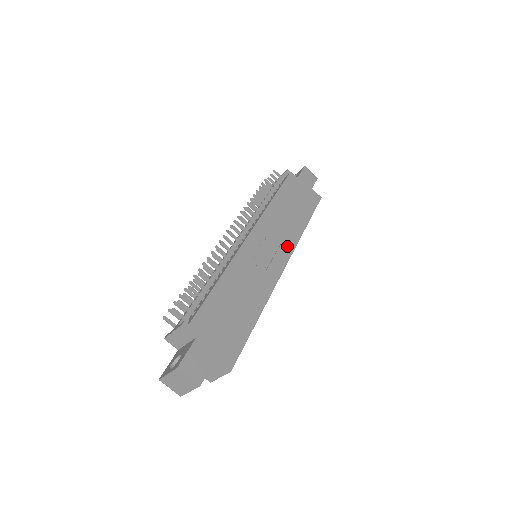
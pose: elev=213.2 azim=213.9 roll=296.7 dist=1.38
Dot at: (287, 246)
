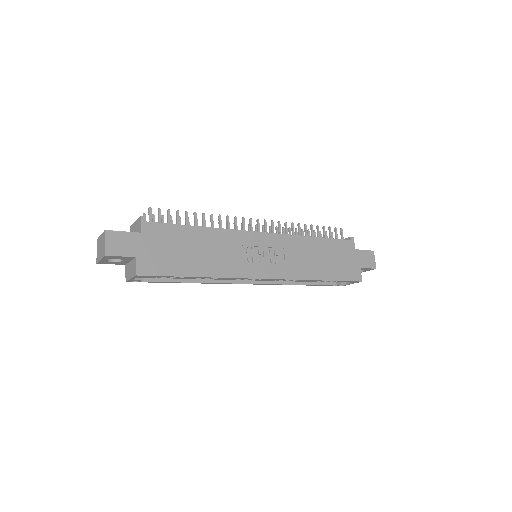
Dot at: (285, 271)
